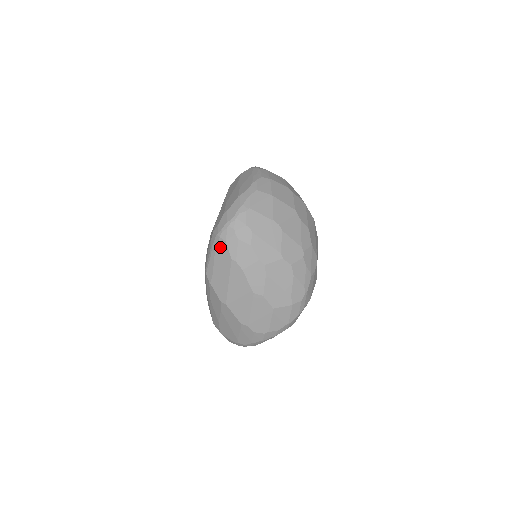
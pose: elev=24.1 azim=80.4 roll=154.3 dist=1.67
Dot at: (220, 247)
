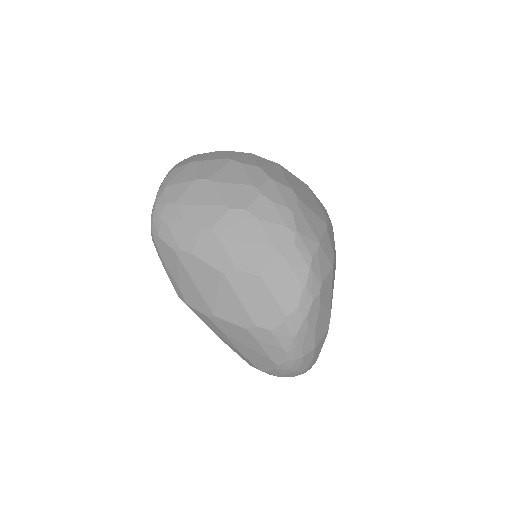
Dot at: (161, 249)
